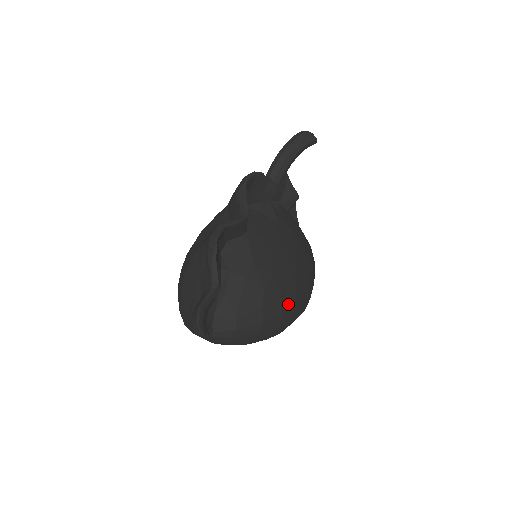
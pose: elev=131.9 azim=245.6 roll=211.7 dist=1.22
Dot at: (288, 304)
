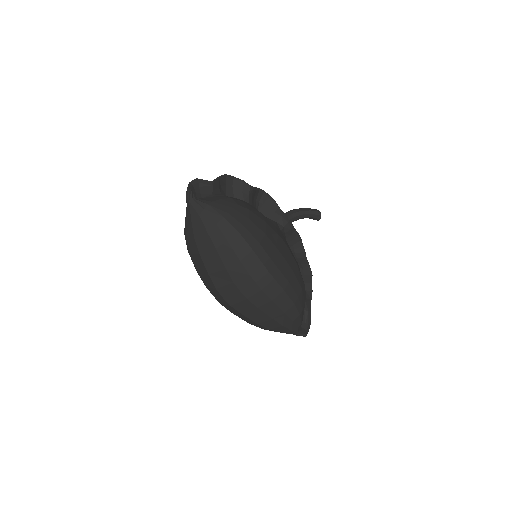
Dot at: (252, 231)
